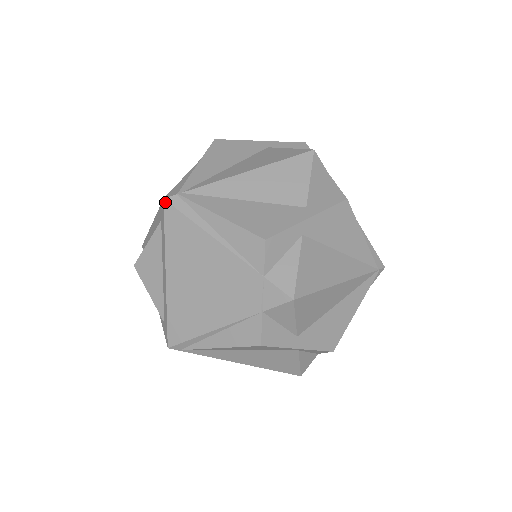
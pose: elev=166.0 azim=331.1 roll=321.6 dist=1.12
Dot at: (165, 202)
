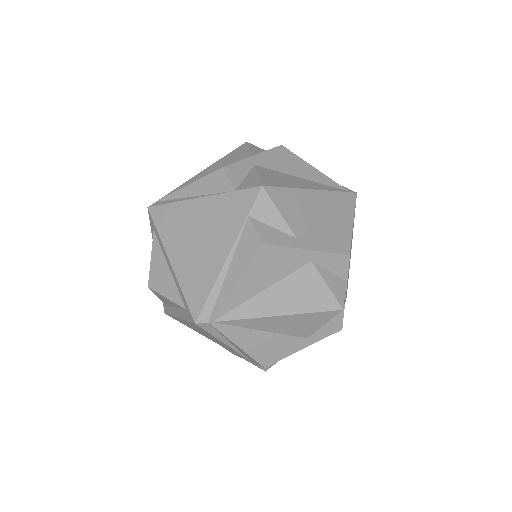
Dot at: (196, 324)
